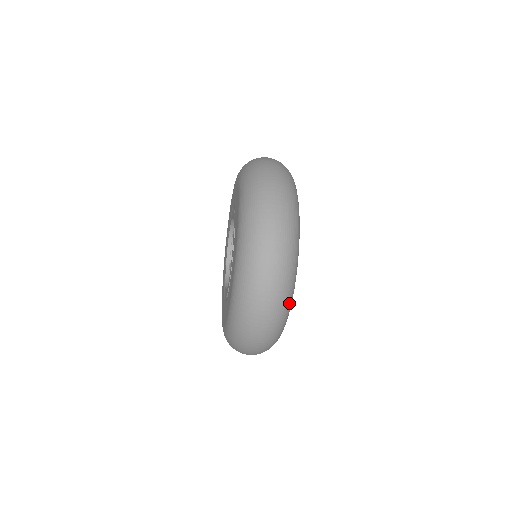
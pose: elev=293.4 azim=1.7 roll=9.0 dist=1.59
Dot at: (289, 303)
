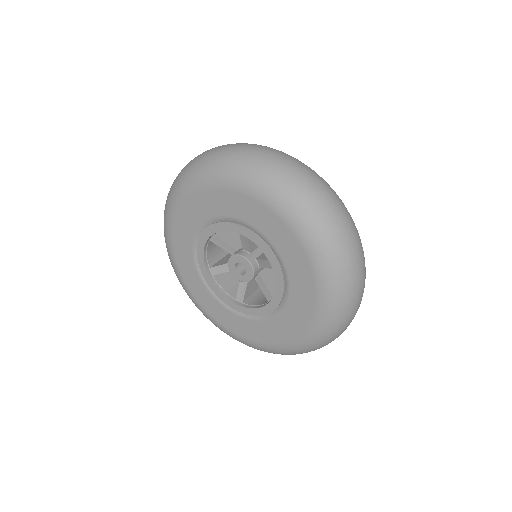
Dot at: occluded
